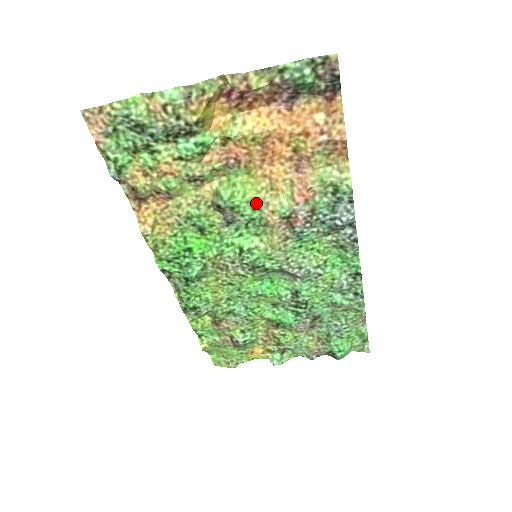
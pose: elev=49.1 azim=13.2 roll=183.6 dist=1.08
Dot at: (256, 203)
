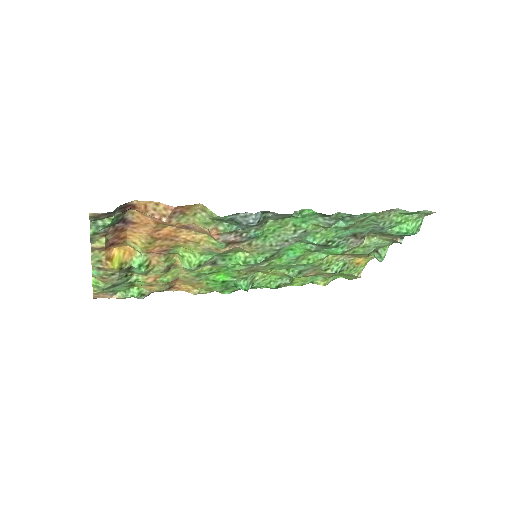
Dot at: (205, 252)
